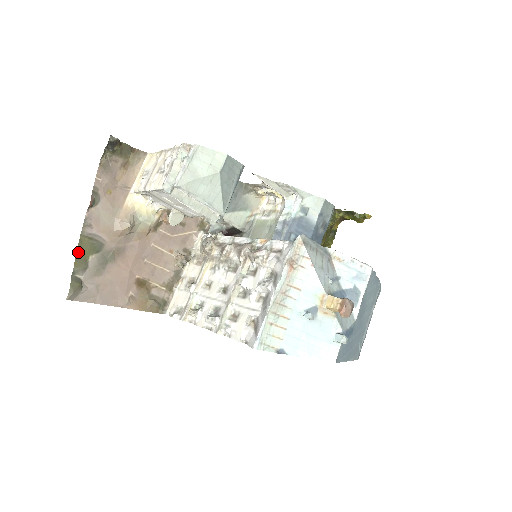
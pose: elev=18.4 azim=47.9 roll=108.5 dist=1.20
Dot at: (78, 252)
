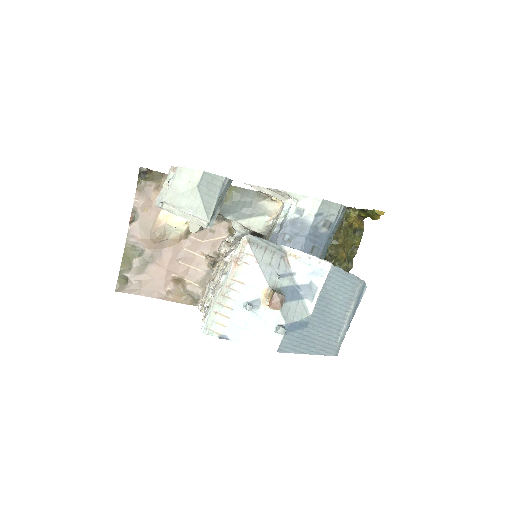
Dot at: (124, 256)
